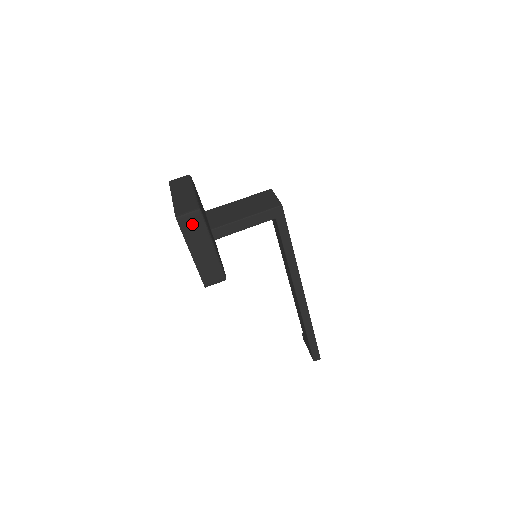
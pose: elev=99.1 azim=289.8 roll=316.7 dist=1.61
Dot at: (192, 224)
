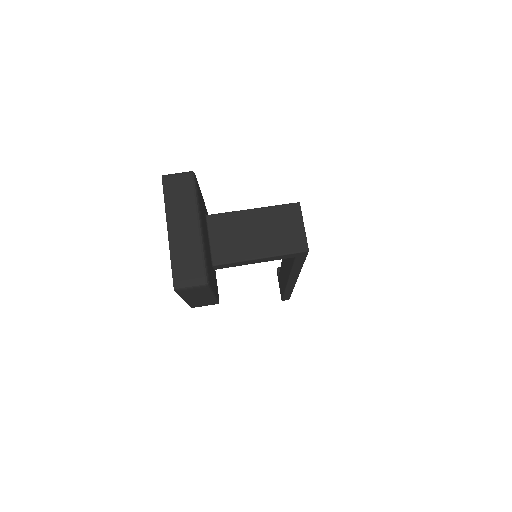
Dot at: (193, 291)
